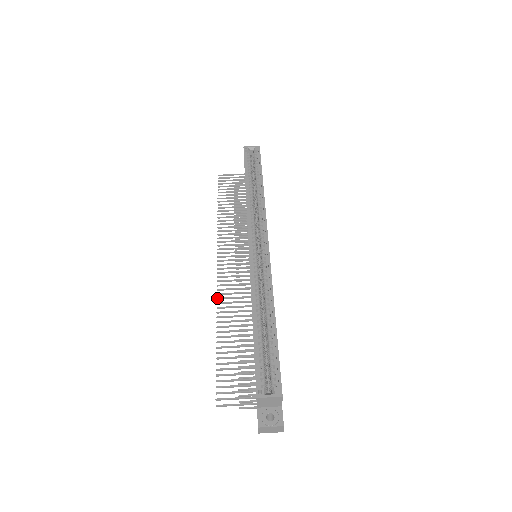
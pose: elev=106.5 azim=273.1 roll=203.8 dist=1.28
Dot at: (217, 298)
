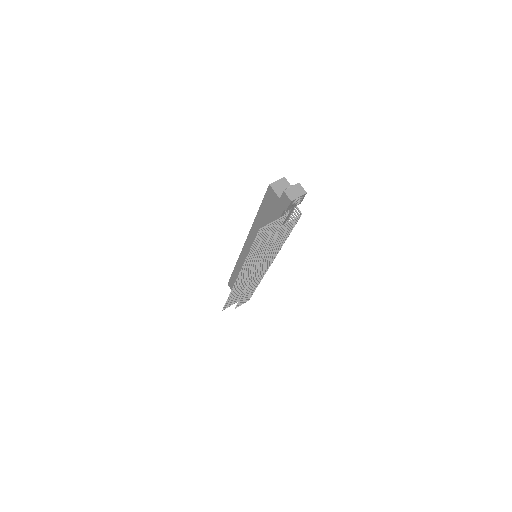
Dot at: (241, 268)
